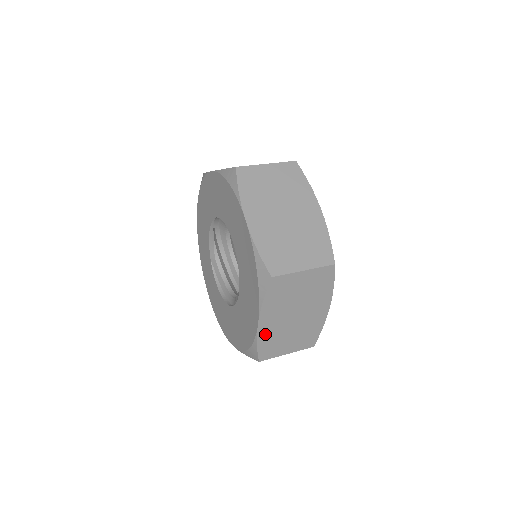
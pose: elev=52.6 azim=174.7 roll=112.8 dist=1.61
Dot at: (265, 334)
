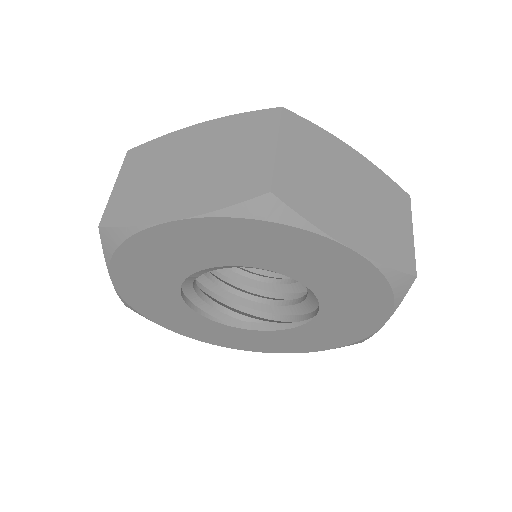
Dot at: occluded
